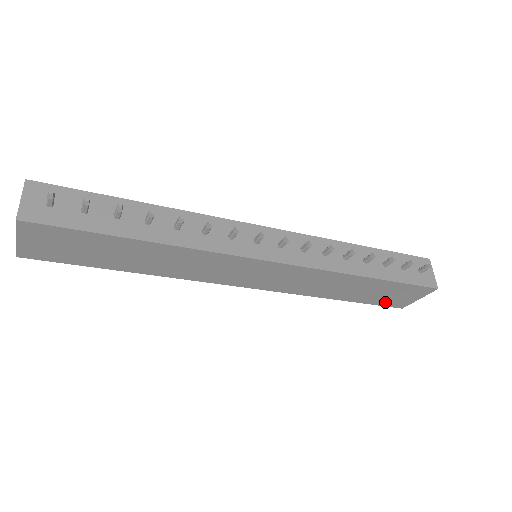
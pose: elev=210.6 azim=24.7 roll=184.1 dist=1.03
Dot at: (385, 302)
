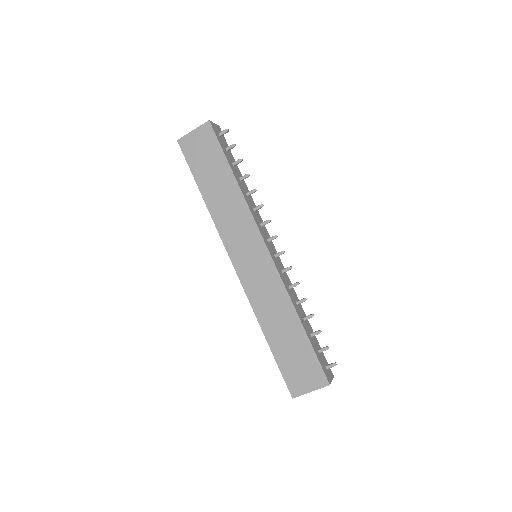
Dot at: (289, 374)
